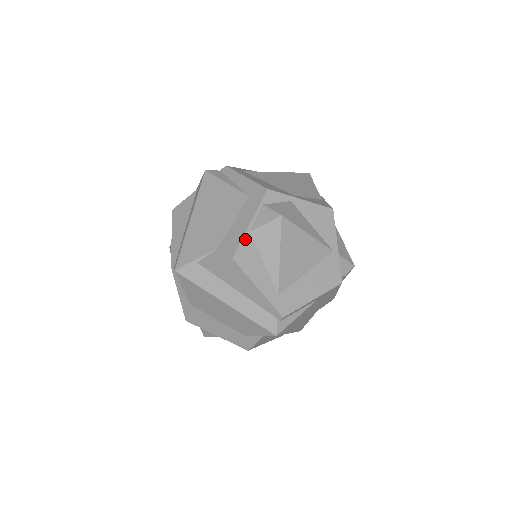
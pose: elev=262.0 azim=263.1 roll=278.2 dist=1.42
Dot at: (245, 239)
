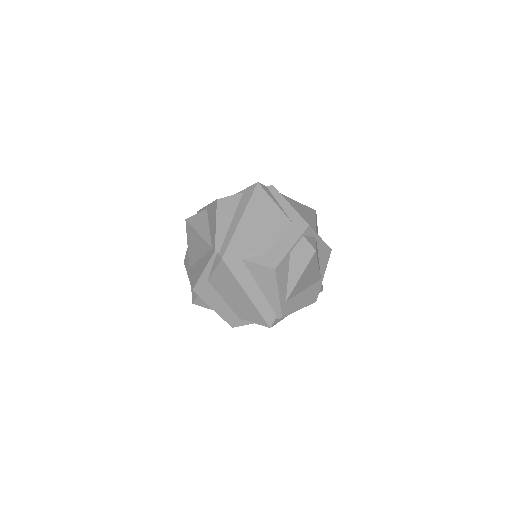
Dot at: (286, 257)
